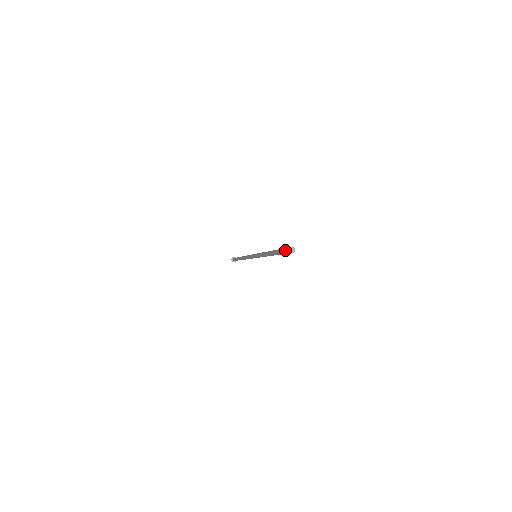
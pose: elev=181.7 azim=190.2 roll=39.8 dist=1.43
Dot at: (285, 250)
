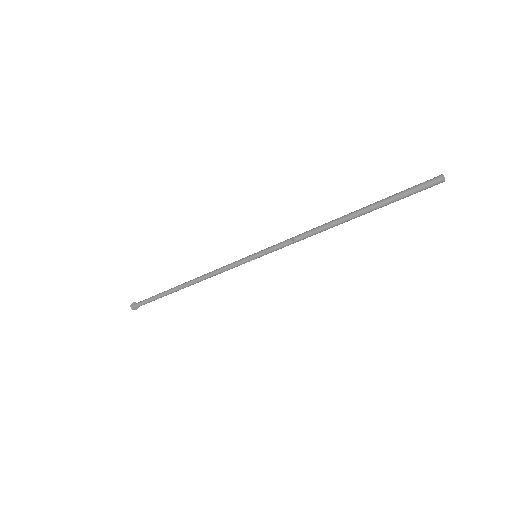
Dot at: occluded
